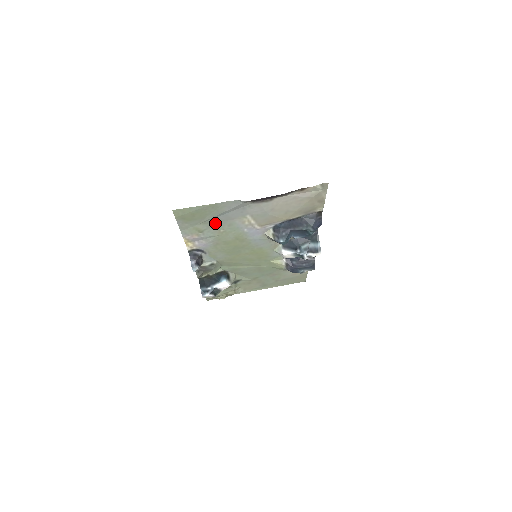
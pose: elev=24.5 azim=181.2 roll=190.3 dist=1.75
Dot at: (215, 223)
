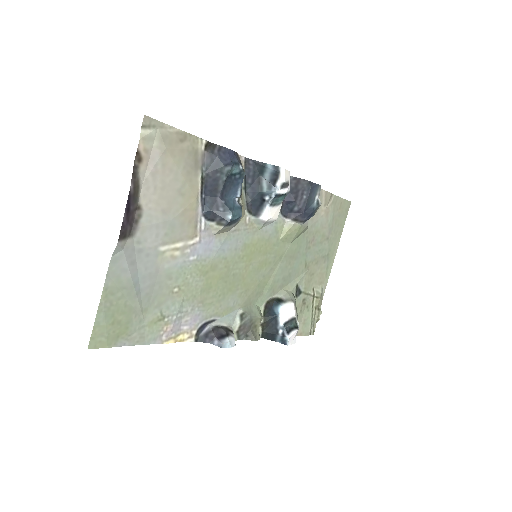
Dot at: (154, 296)
